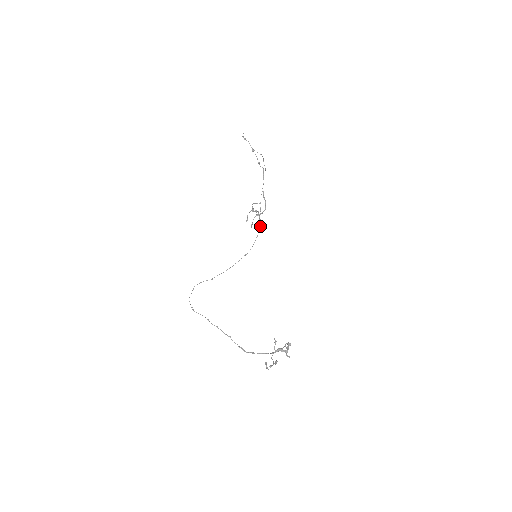
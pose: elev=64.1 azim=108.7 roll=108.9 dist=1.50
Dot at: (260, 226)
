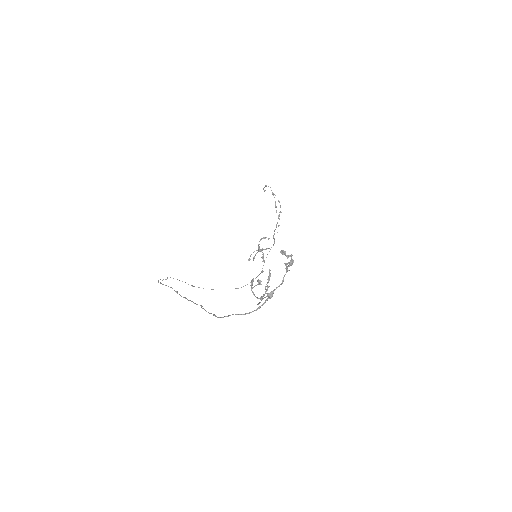
Dot at: (261, 272)
